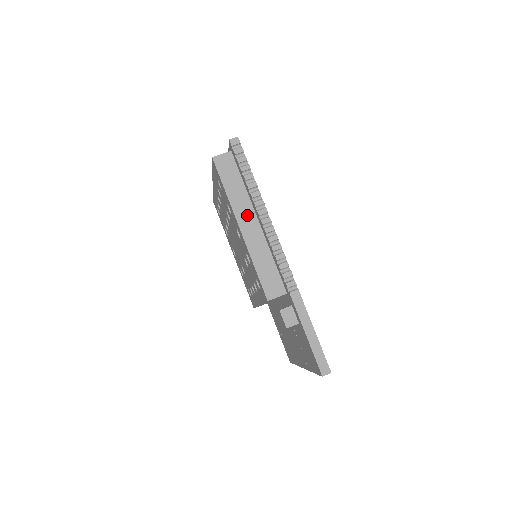
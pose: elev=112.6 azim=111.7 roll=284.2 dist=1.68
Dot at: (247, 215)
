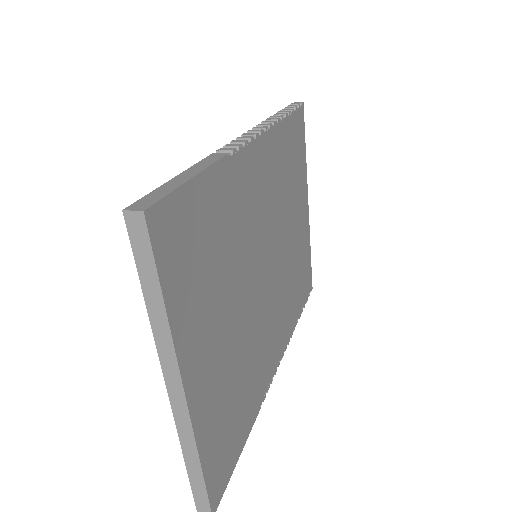
Dot at: occluded
